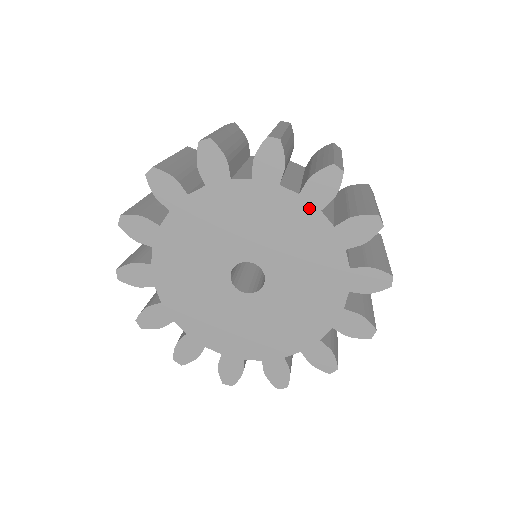
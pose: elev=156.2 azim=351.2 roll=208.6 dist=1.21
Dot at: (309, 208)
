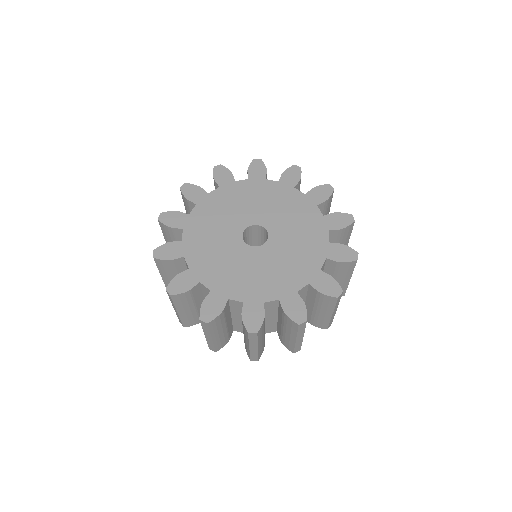
Dot at: (259, 182)
